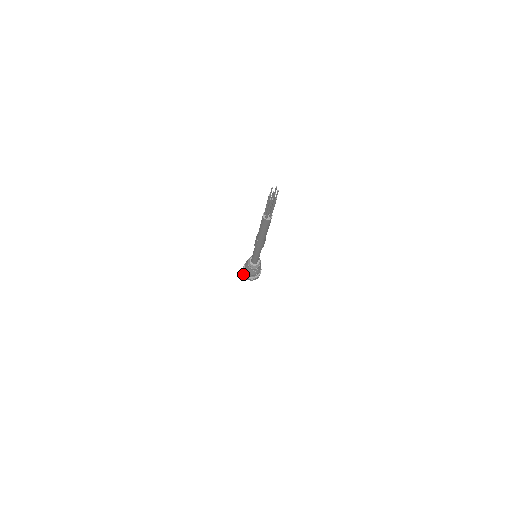
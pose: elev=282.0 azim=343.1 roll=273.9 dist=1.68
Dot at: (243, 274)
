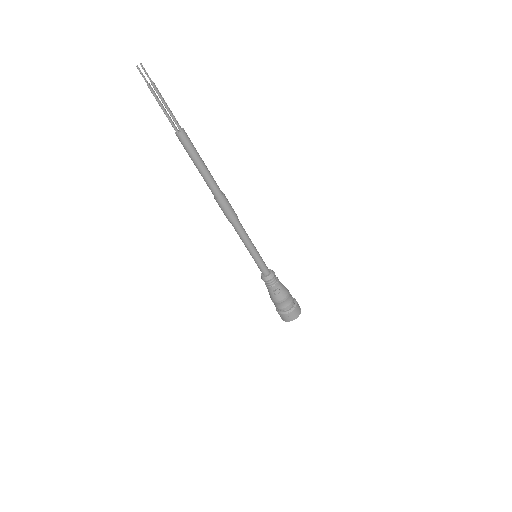
Dot at: occluded
